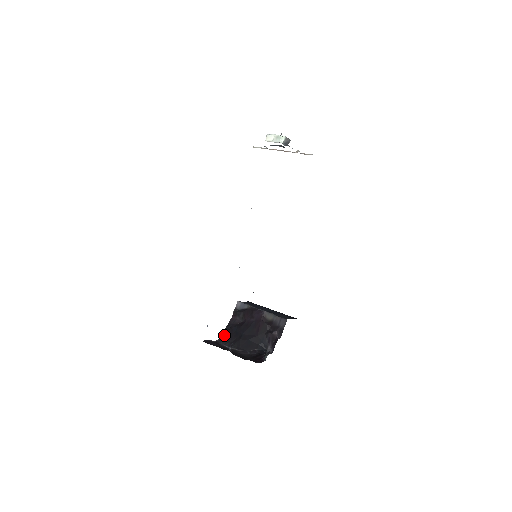
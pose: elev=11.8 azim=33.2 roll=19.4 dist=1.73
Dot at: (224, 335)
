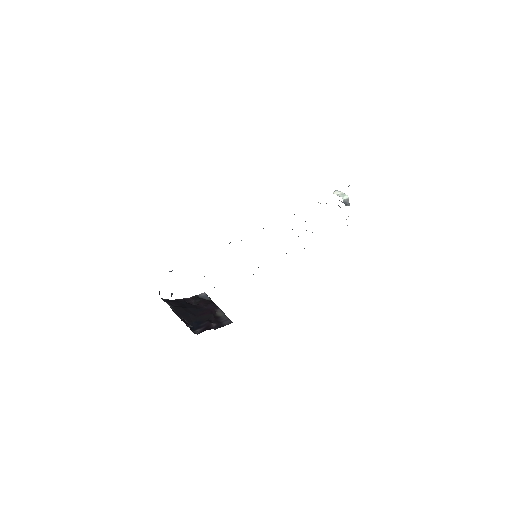
Dot at: (171, 300)
